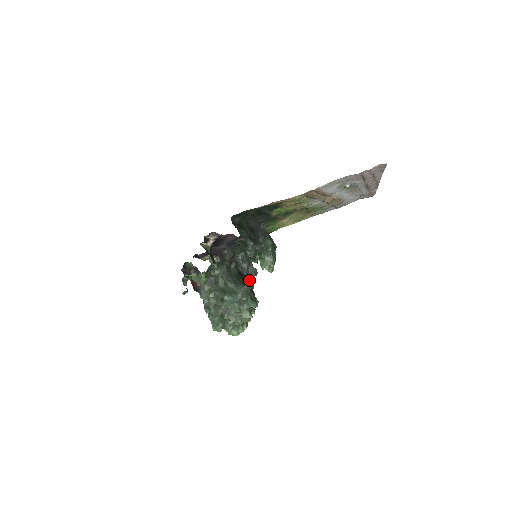
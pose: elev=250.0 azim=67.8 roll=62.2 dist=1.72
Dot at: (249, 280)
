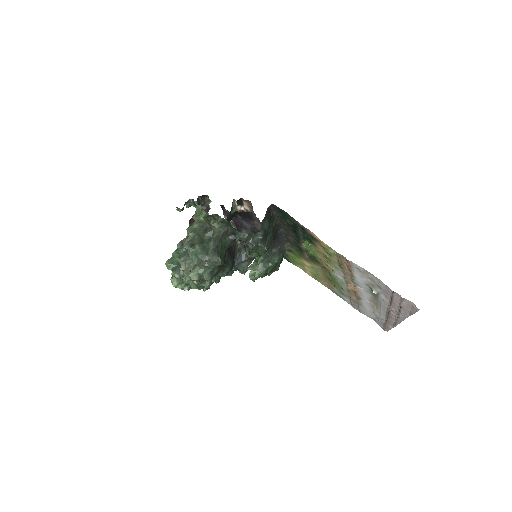
Dot at: (231, 264)
